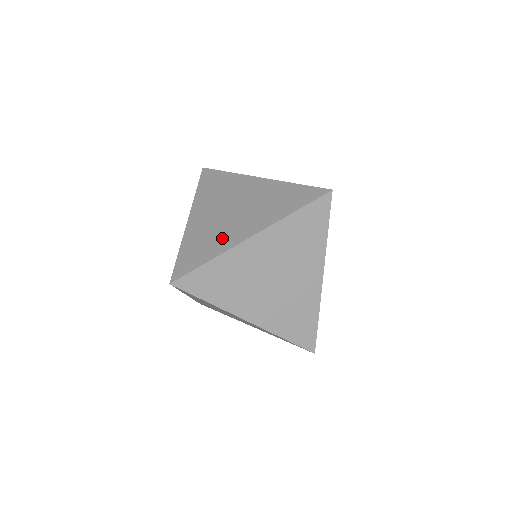
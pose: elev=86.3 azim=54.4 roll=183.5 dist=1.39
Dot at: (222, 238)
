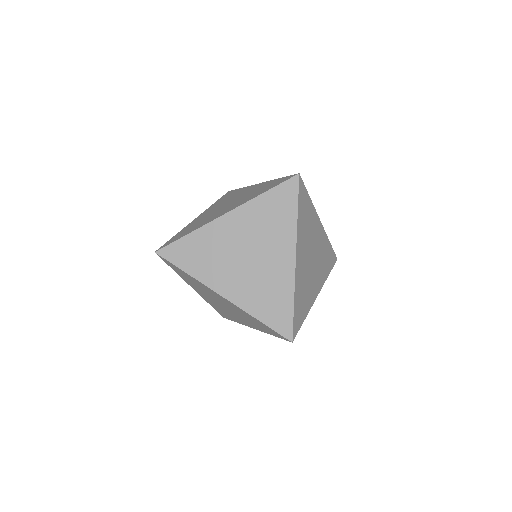
Dot at: (206, 220)
